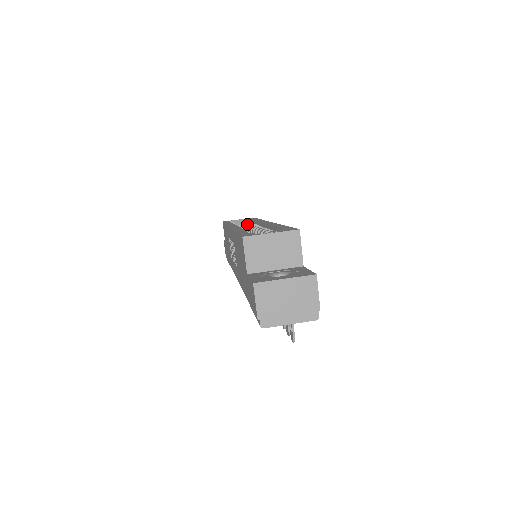
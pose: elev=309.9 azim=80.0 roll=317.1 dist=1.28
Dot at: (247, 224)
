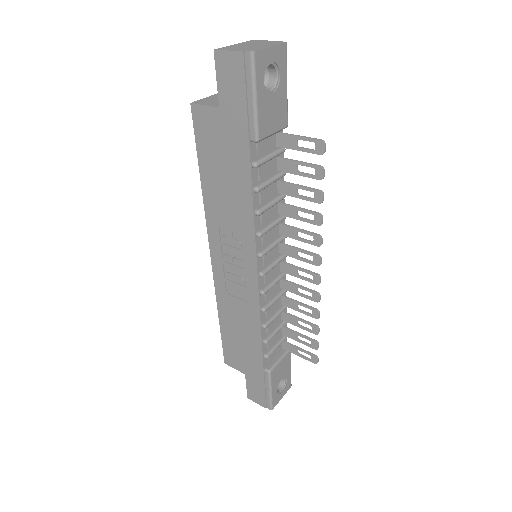
Dot at: occluded
